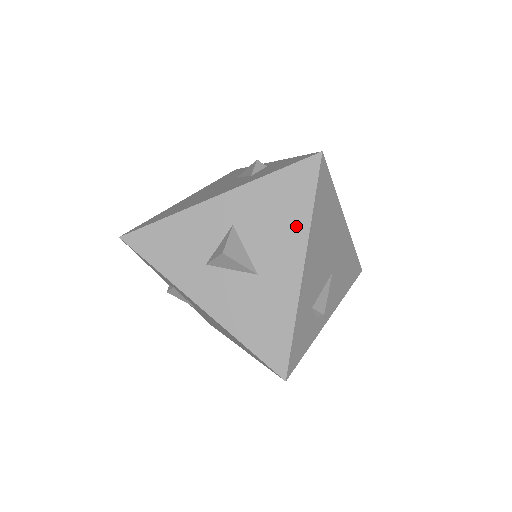
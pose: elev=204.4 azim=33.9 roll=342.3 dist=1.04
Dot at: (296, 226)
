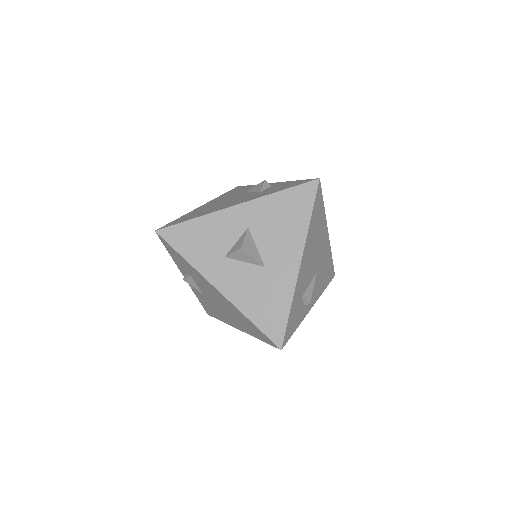
Dot at: (297, 232)
